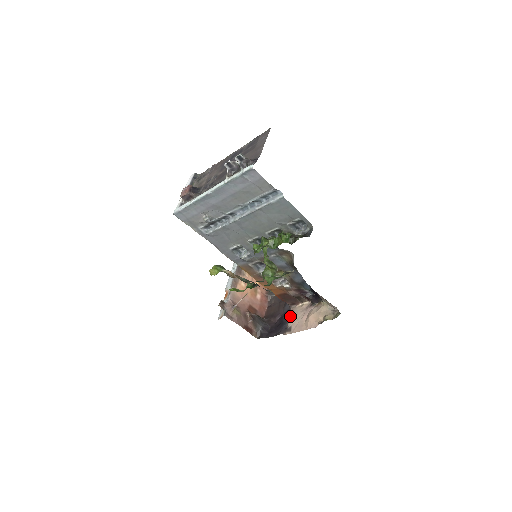
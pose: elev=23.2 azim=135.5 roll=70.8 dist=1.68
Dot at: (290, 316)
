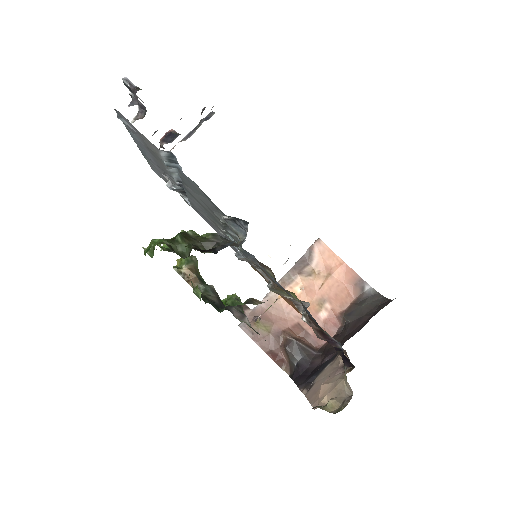
Dot at: (327, 366)
